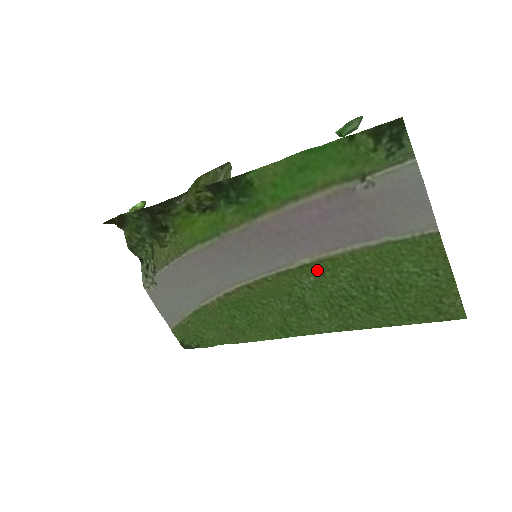
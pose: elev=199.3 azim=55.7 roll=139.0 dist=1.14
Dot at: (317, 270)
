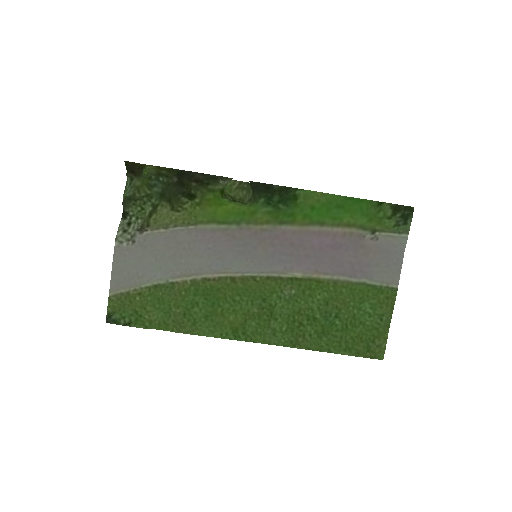
Dot at: (302, 286)
